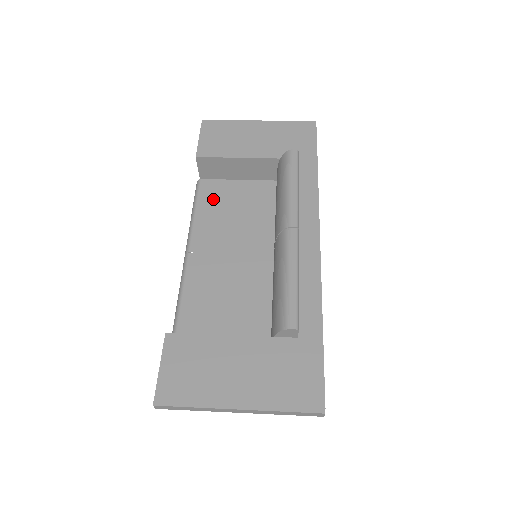
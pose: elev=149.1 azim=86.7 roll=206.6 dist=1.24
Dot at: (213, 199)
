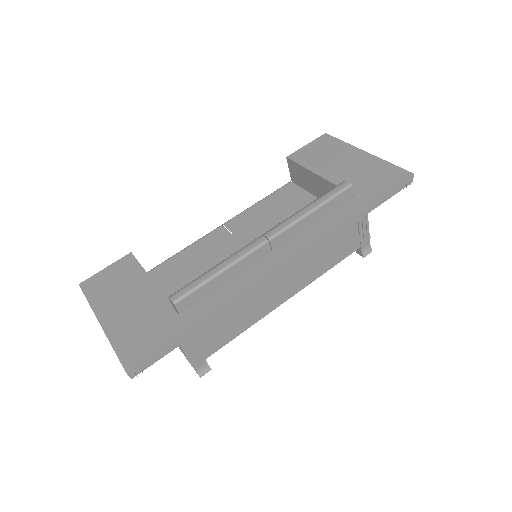
Dot at: (281, 199)
